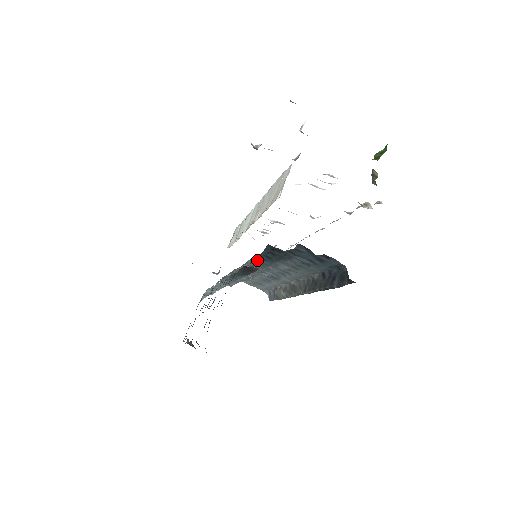
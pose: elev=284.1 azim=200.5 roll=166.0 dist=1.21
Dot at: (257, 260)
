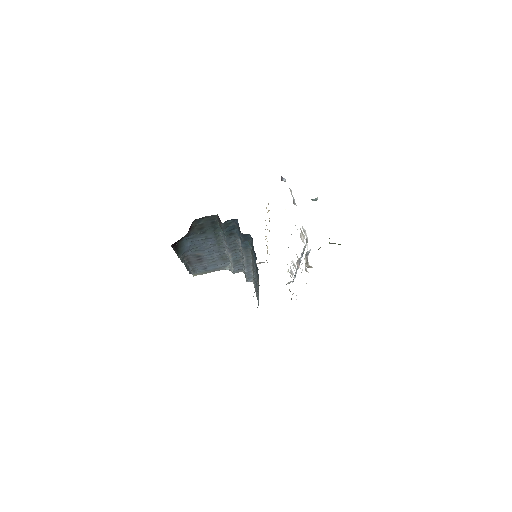
Dot at: occluded
